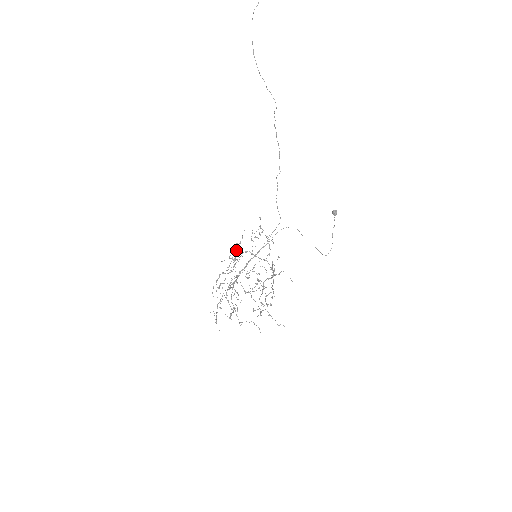
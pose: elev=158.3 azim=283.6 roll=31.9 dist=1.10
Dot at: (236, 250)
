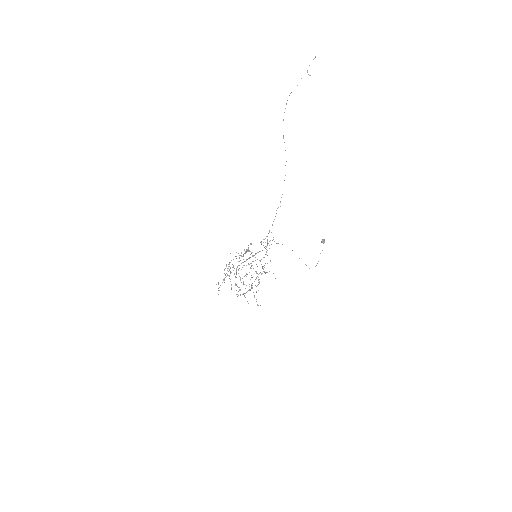
Dot at: occluded
